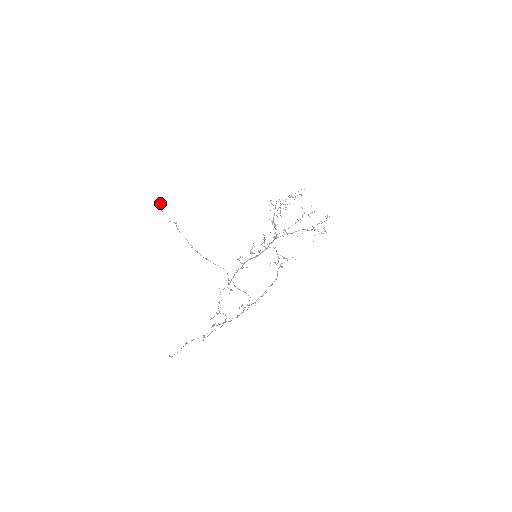
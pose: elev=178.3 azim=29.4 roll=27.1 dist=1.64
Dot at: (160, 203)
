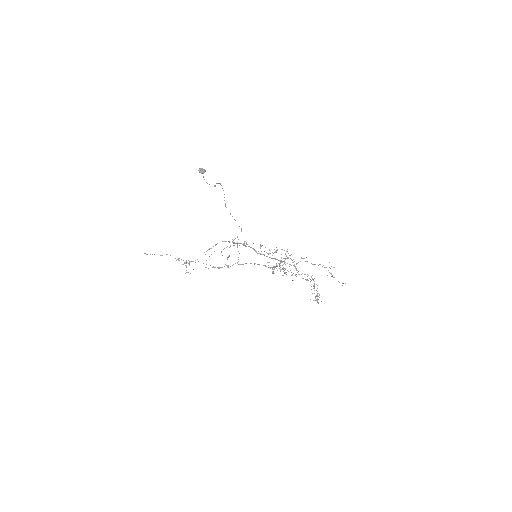
Dot at: (202, 173)
